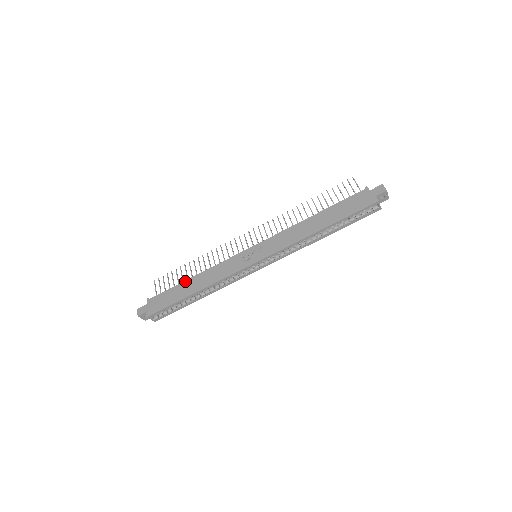
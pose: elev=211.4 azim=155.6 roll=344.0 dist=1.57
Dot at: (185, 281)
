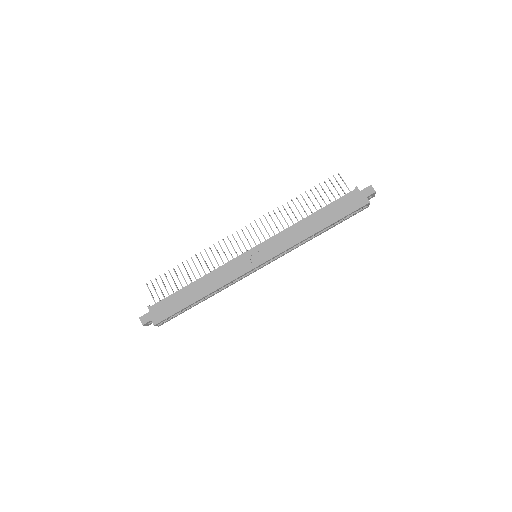
Dot at: (187, 286)
